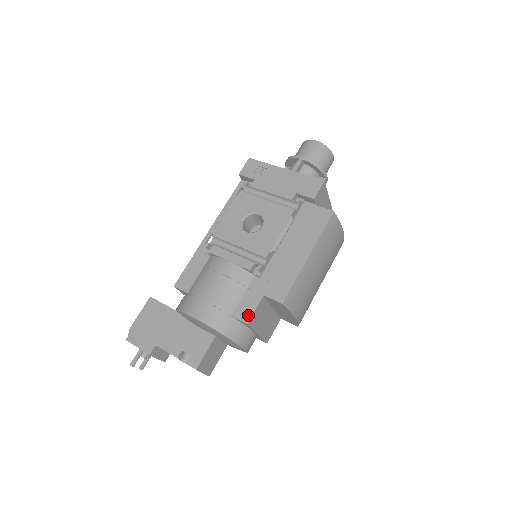
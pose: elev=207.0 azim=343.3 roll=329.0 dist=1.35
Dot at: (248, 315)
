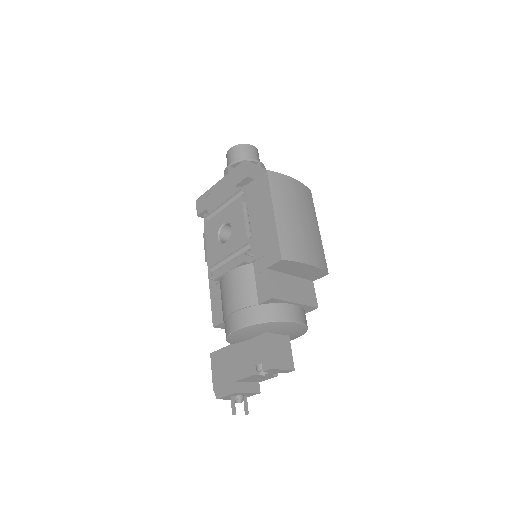
Dot at: (268, 292)
